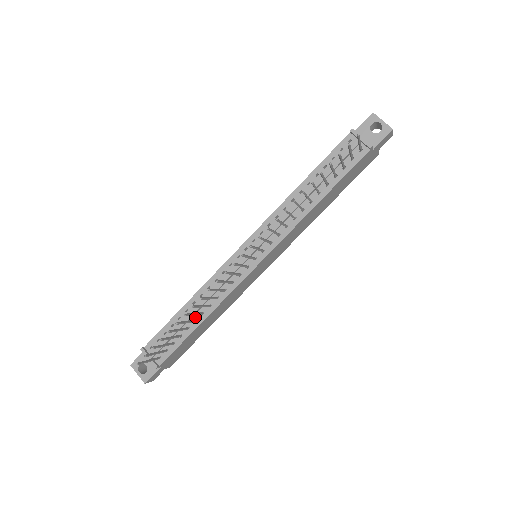
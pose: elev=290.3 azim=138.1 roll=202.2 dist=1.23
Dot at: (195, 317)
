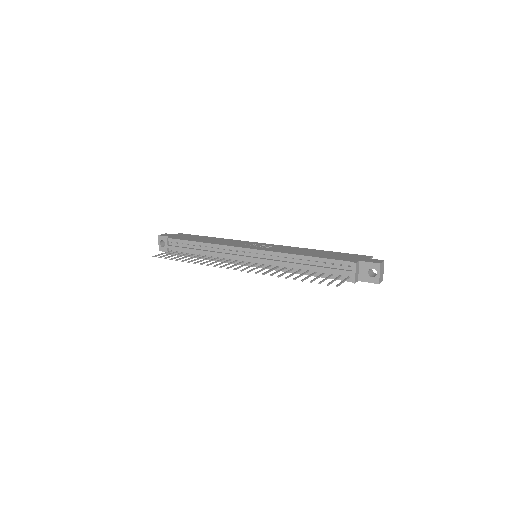
Dot at: (201, 253)
